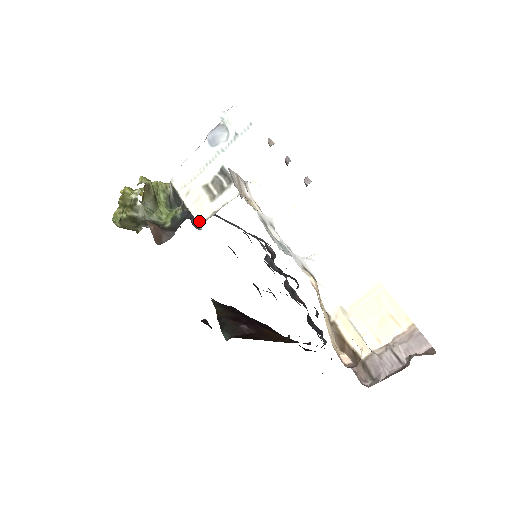
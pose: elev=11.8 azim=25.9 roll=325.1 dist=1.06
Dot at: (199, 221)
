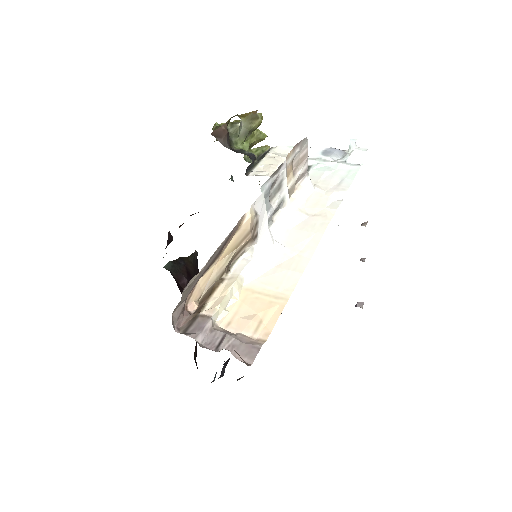
Dot at: (253, 172)
